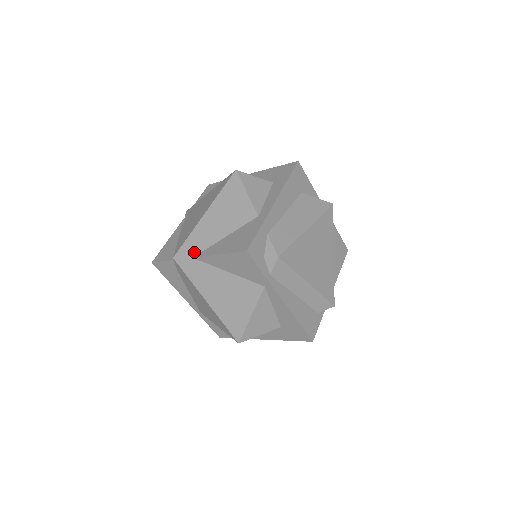
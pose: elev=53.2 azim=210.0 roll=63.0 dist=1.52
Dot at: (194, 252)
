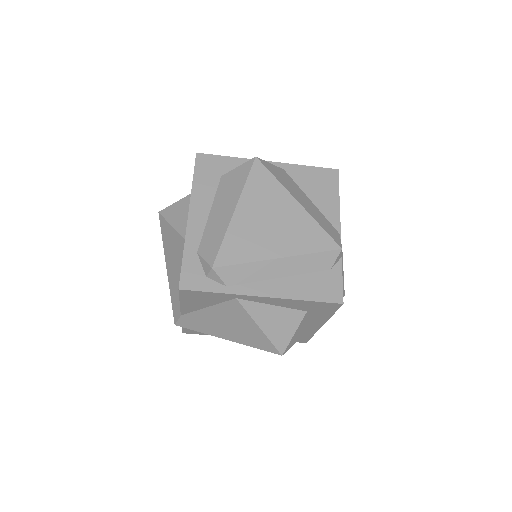
Dot at: (179, 310)
